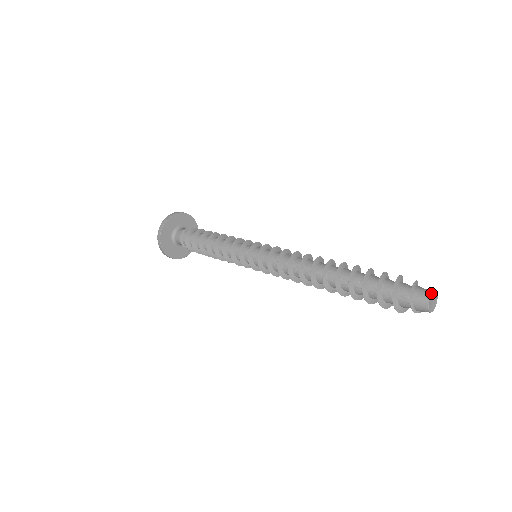
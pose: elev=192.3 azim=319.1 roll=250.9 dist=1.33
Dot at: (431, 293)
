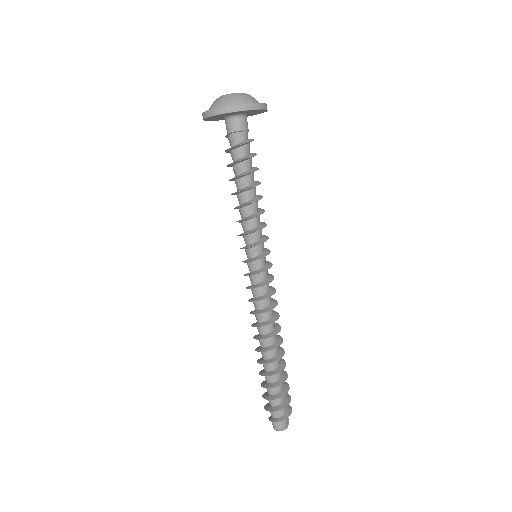
Dot at: (281, 430)
